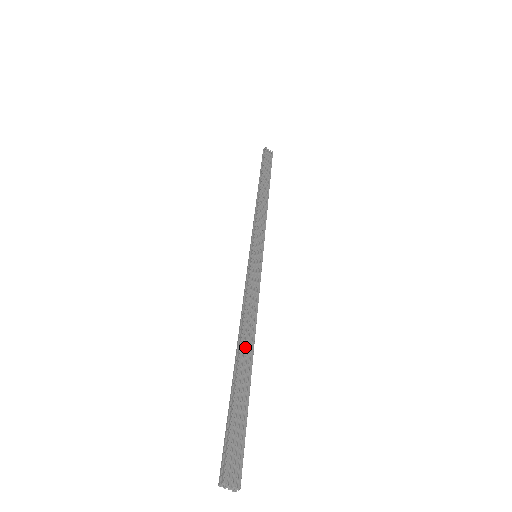
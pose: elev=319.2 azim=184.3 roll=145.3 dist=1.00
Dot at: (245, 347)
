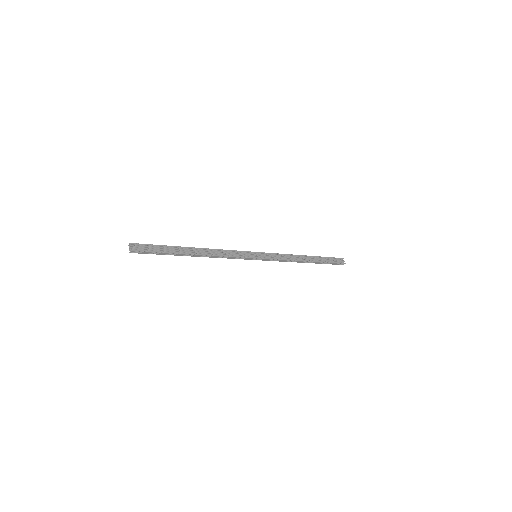
Dot at: (197, 250)
